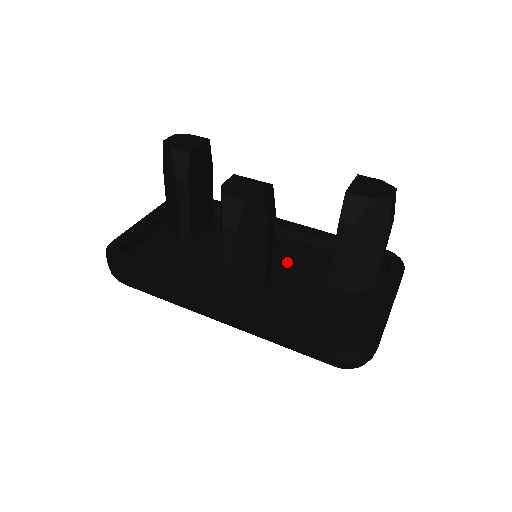
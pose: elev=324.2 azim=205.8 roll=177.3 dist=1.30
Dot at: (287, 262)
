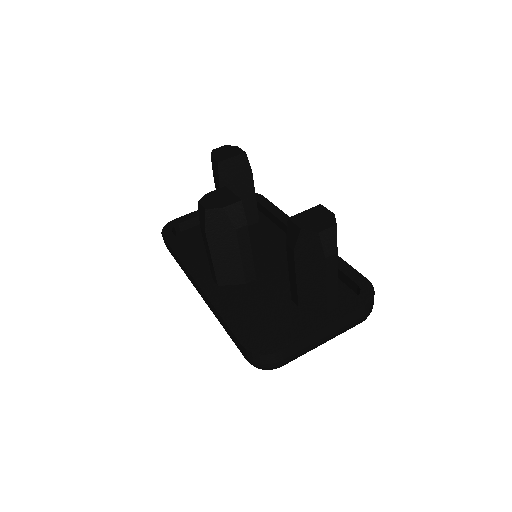
Dot at: (283, 268)
